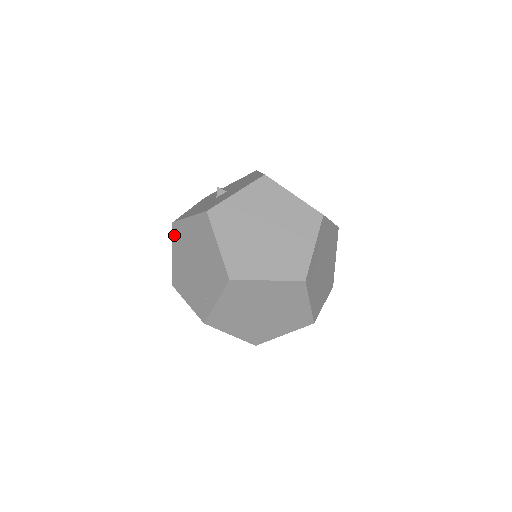
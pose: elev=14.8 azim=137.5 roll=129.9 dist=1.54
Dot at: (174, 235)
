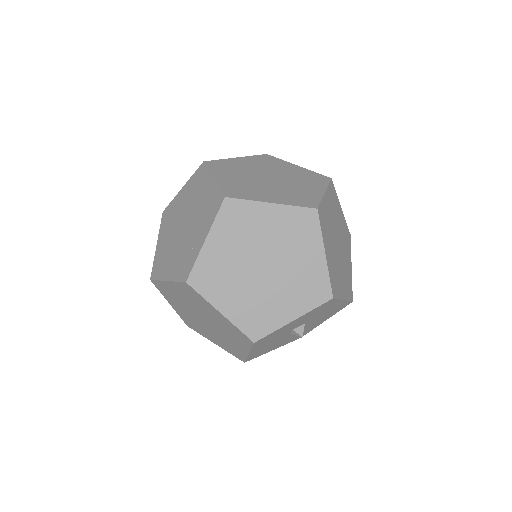
Dot at: (162, 222)
